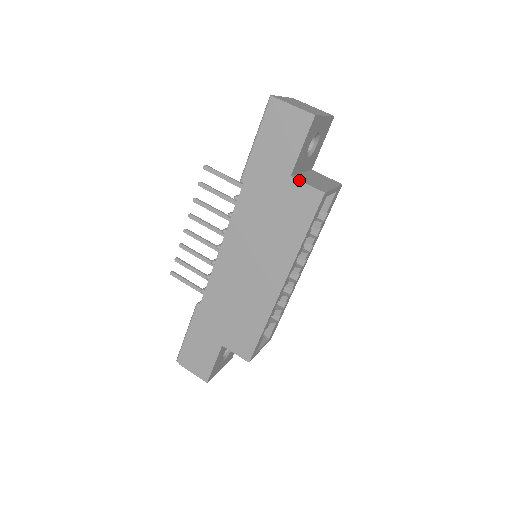
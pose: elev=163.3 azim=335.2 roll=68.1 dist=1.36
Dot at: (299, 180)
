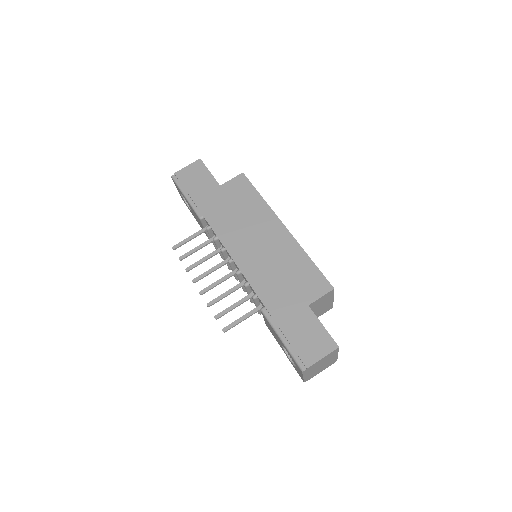
Dot at: (226, 182)
